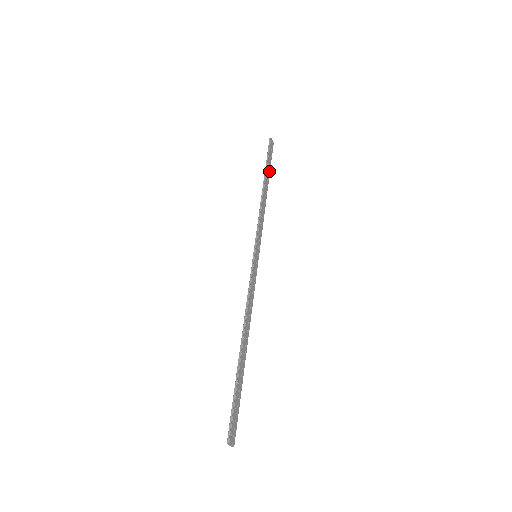
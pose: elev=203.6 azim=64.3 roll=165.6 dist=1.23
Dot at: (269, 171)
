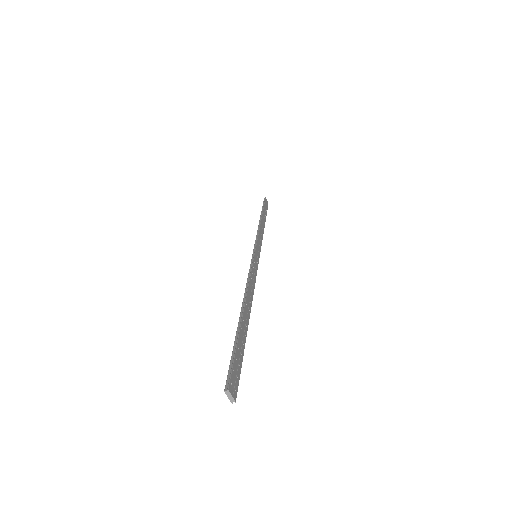
Dot at: (265, 215)
